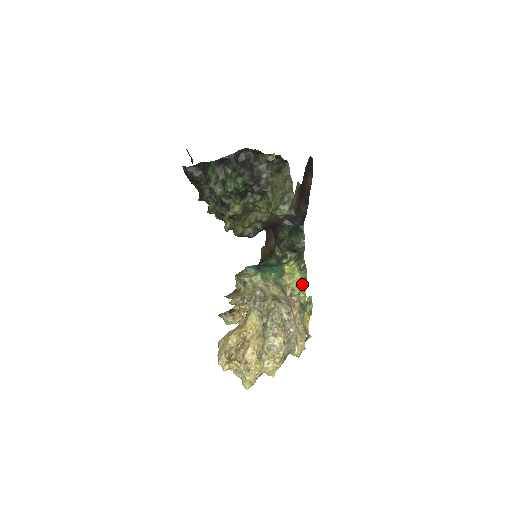
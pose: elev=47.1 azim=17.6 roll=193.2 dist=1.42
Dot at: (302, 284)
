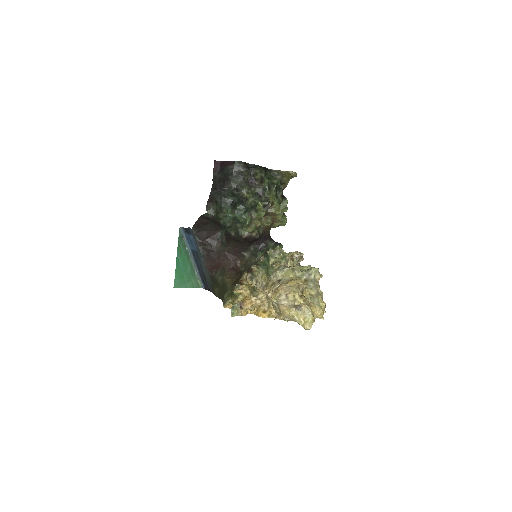
Dot at: occluded
